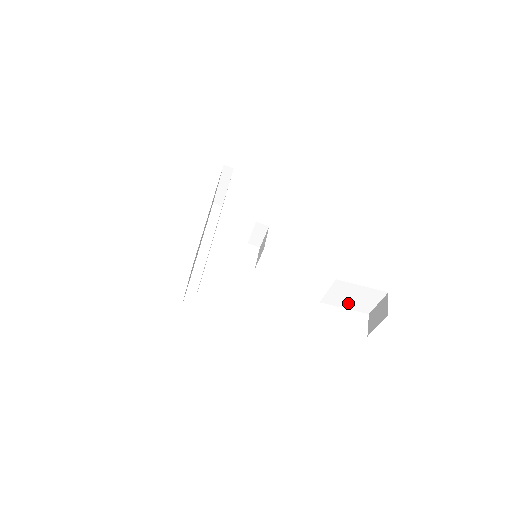
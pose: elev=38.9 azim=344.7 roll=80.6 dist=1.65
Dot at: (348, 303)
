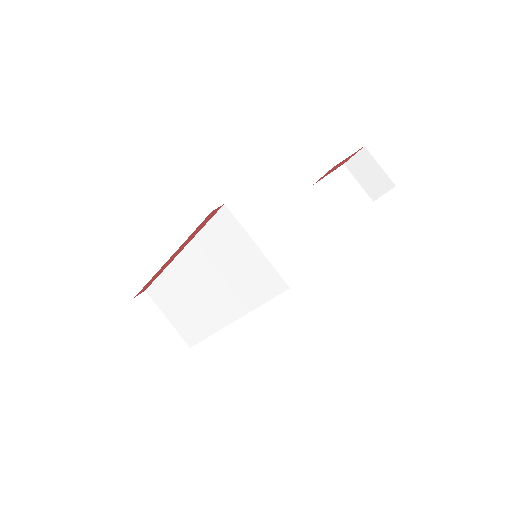
Dot at: (352, 205)
